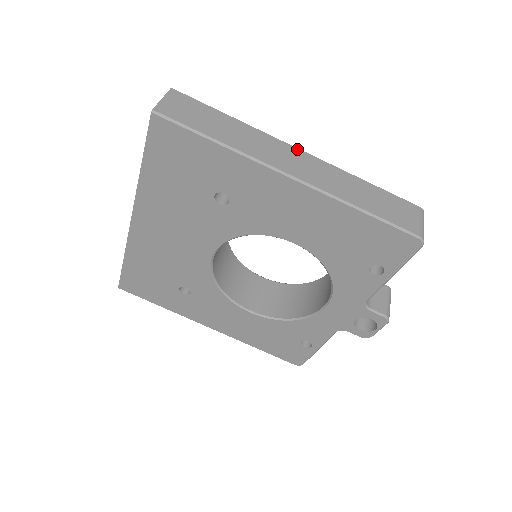
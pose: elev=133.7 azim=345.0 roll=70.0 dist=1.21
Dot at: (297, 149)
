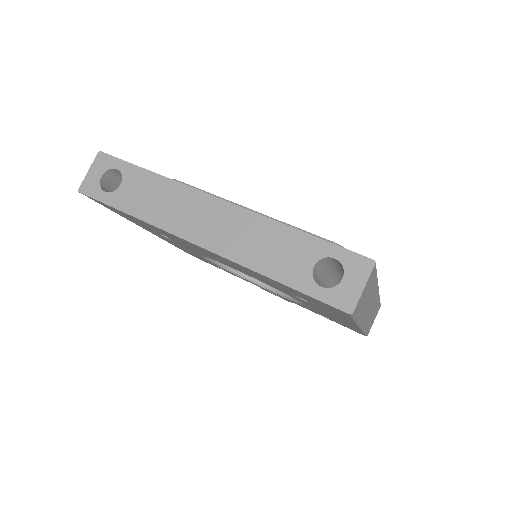
Dot at: (378, 292)
